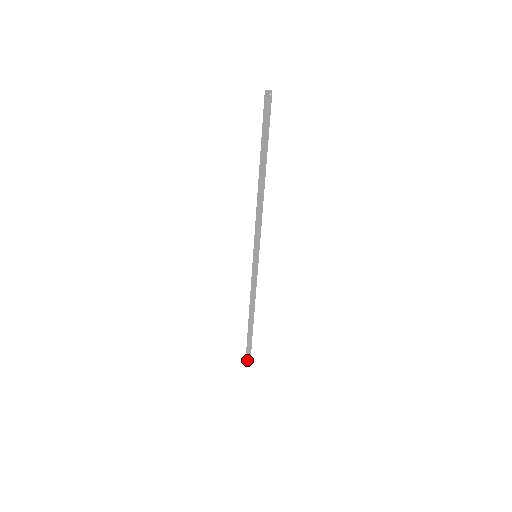
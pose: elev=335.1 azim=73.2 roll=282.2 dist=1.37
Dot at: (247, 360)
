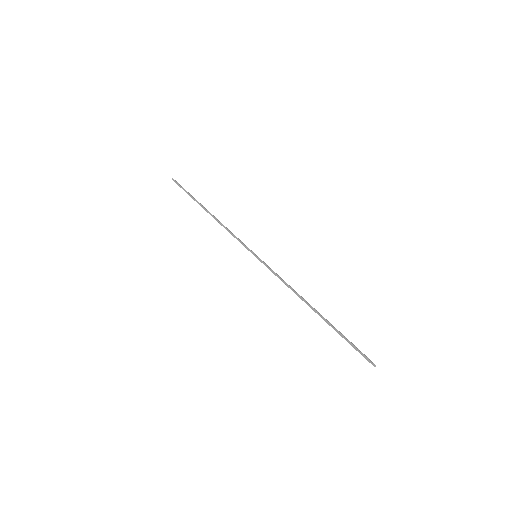
Dot at: (370, 361)
